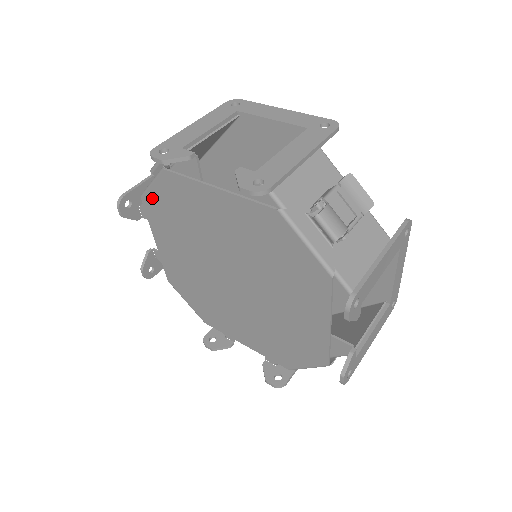
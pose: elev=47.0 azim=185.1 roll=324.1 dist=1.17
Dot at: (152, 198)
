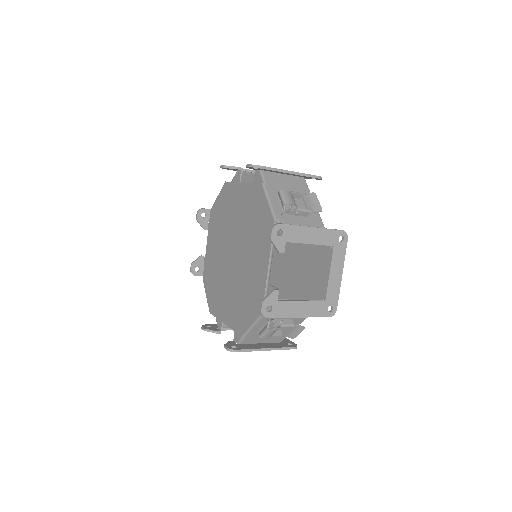
Dot at: (215, 206)
